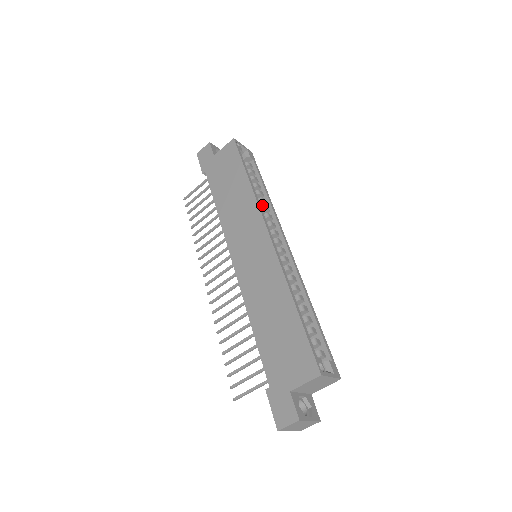
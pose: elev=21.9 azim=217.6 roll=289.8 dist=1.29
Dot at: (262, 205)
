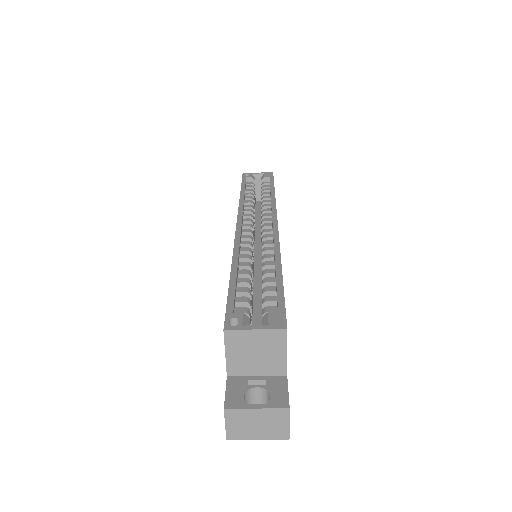
Dot at: (261, 206)
